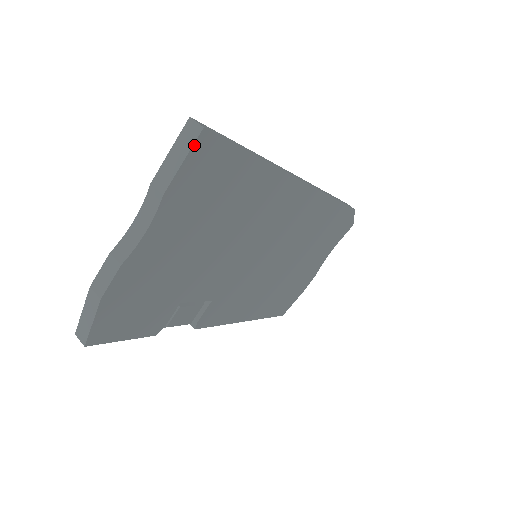
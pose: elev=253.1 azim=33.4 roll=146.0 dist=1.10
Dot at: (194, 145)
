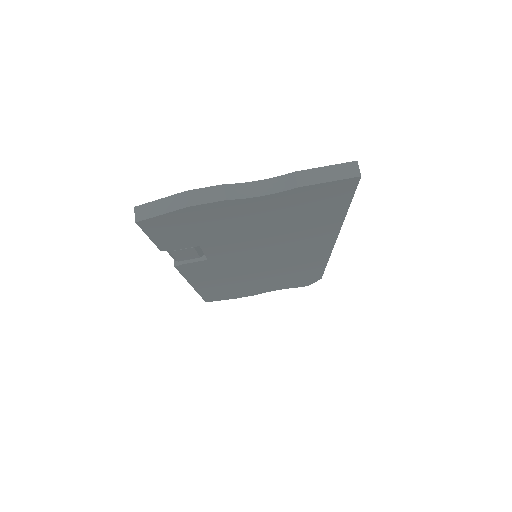
Dot at: (345, 179)
